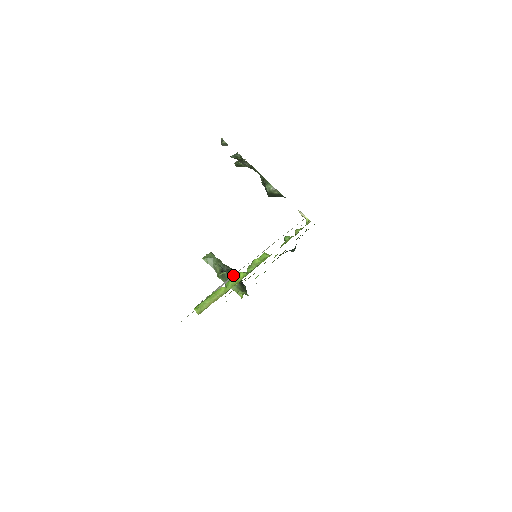
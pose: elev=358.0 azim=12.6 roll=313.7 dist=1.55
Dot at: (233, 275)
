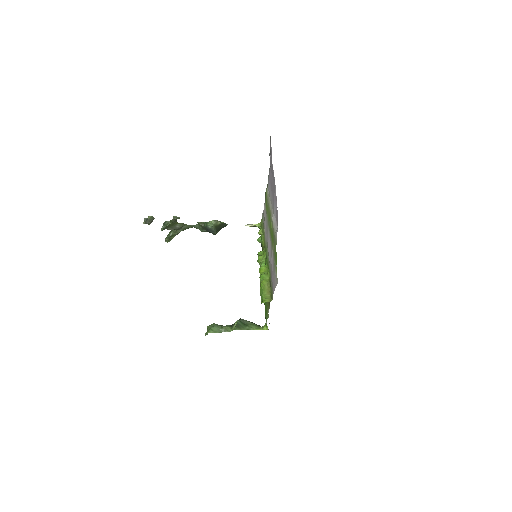
Dot at: (273, 221)
